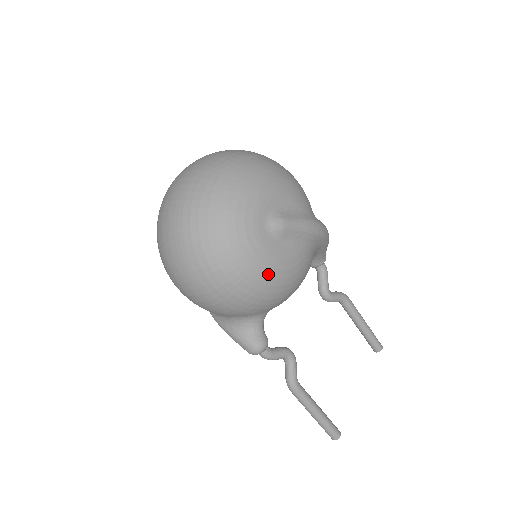
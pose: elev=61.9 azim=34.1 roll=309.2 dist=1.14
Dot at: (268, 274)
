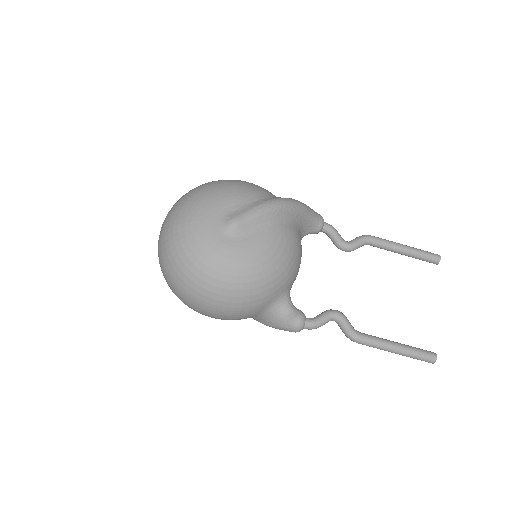
Dot at: (248, 265)
